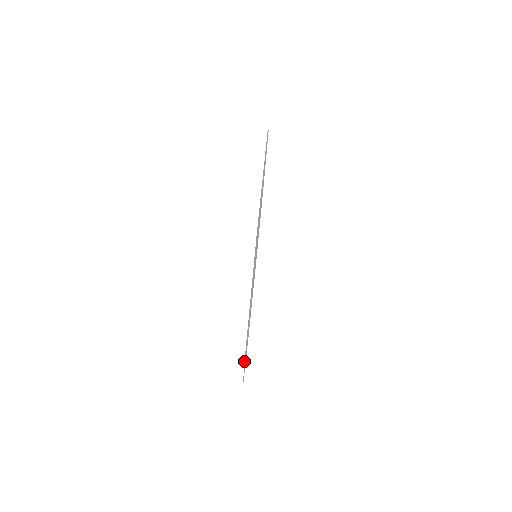
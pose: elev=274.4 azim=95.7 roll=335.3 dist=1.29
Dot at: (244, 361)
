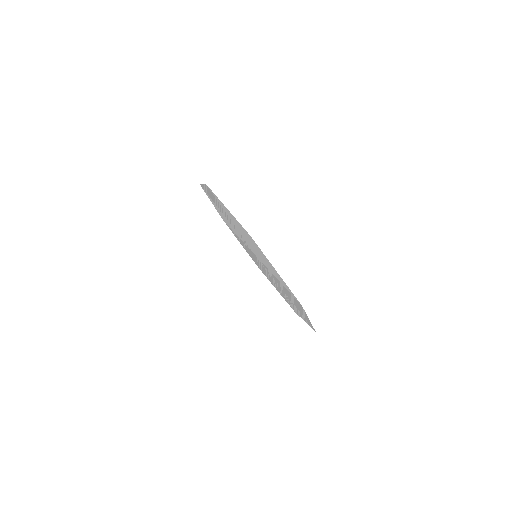
Dot at: (315, 331)
